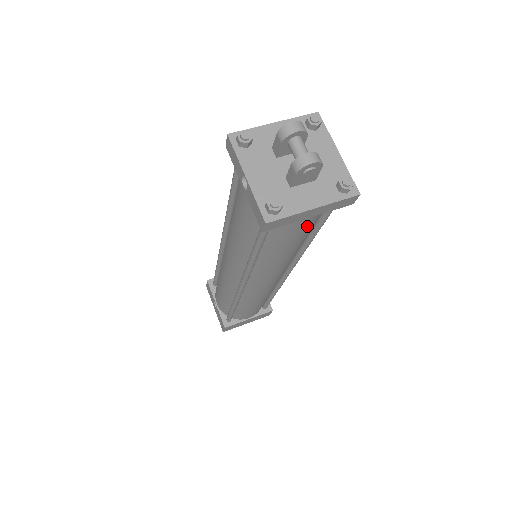
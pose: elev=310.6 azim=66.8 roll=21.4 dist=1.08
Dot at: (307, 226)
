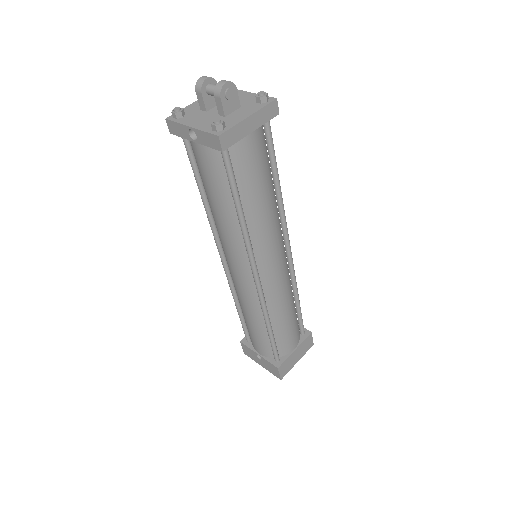
Dot at: (259, 152)
